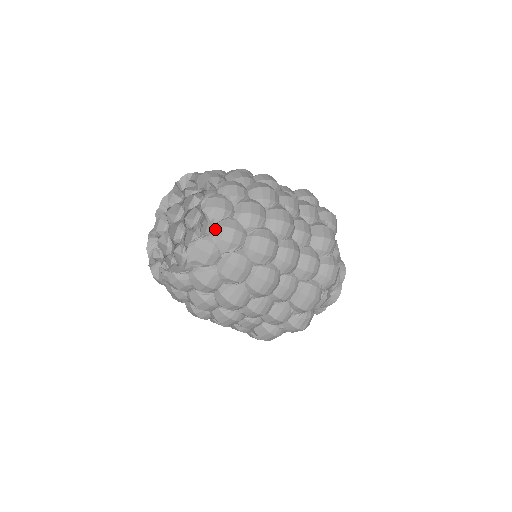
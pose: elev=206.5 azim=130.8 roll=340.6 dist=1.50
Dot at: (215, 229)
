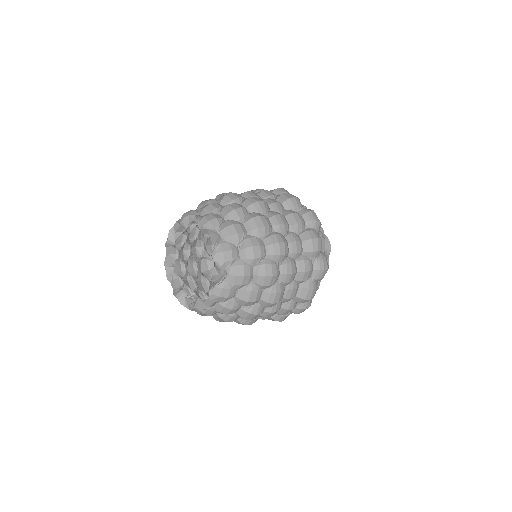
Dot at: (217, 305)
